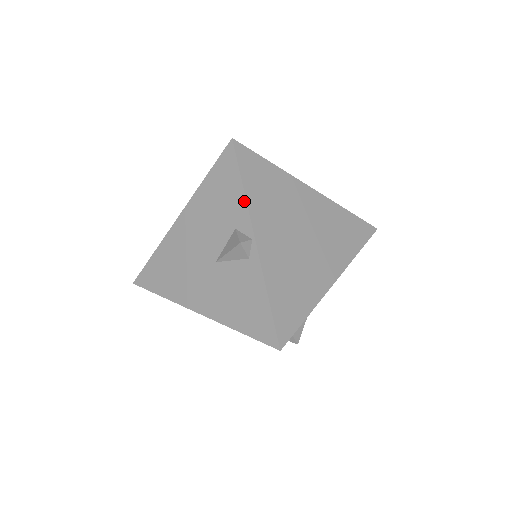
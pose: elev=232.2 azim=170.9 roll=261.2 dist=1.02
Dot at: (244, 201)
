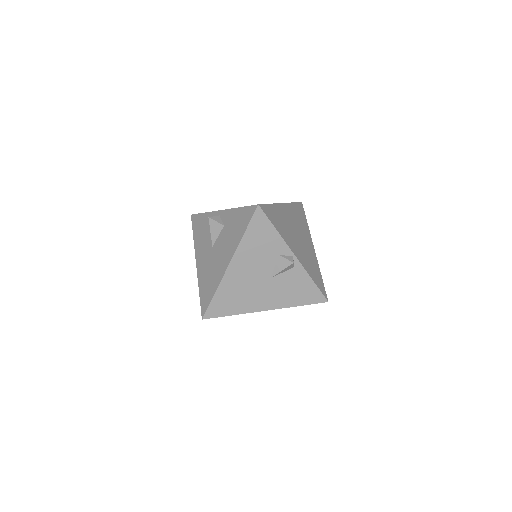
Dot at: (280, 238)
